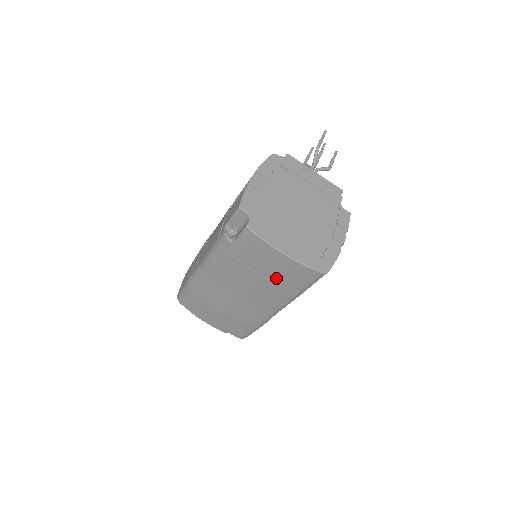
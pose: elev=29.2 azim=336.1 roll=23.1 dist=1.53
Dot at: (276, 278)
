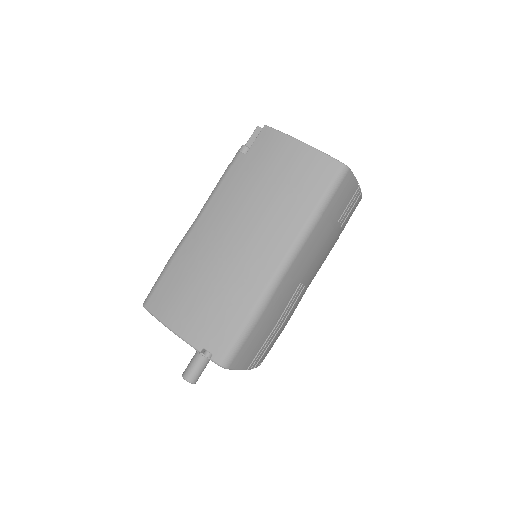
Dot at: (289, 186)
